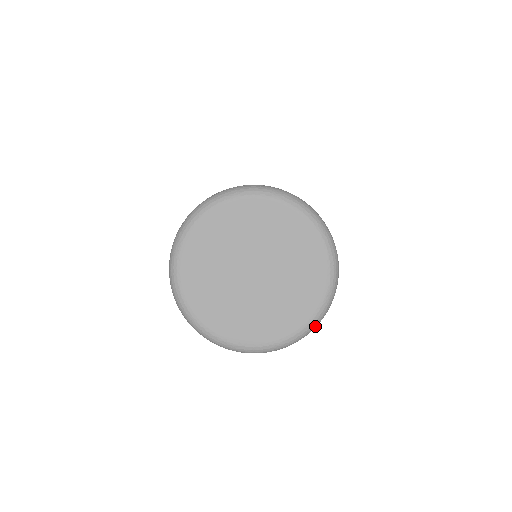
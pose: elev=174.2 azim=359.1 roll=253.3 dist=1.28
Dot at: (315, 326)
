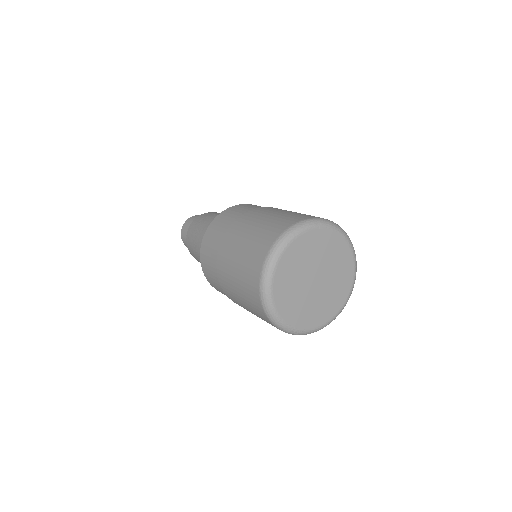
Dot at: occluded
